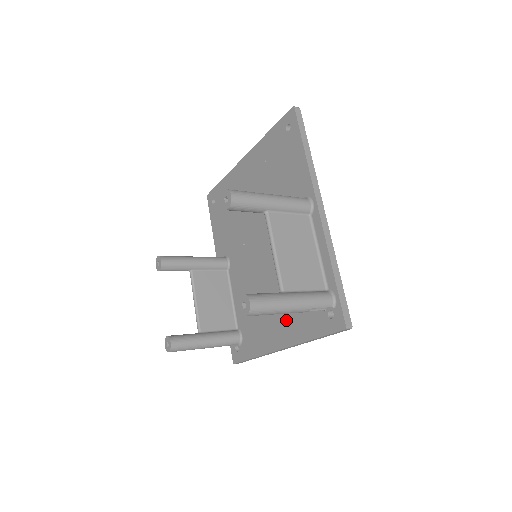
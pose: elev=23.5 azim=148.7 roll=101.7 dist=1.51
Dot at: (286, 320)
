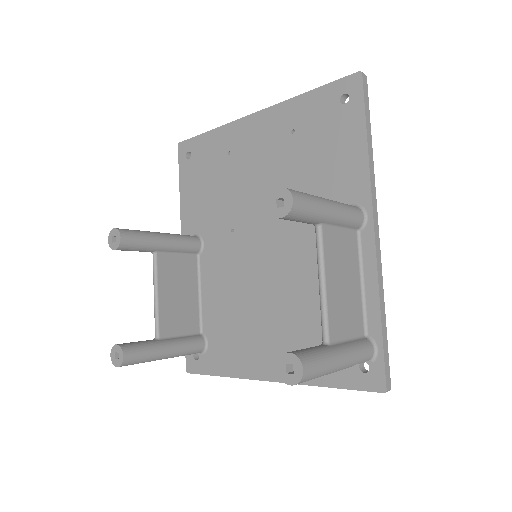
Dot at: (287, 349)
